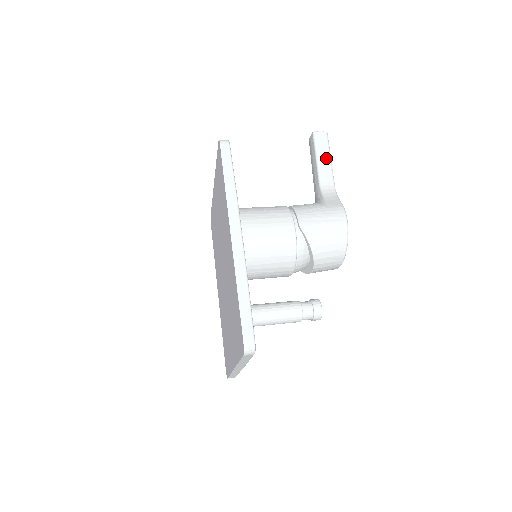
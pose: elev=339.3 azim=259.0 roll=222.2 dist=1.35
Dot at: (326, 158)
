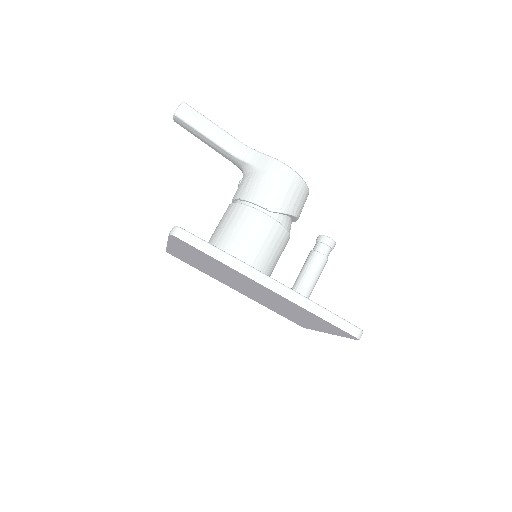
Dot at: (210, 127)
